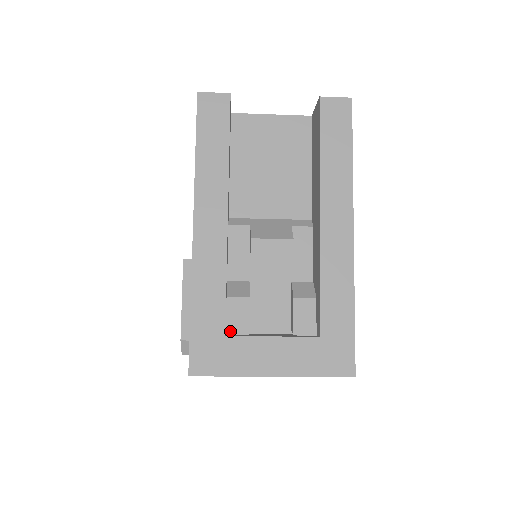
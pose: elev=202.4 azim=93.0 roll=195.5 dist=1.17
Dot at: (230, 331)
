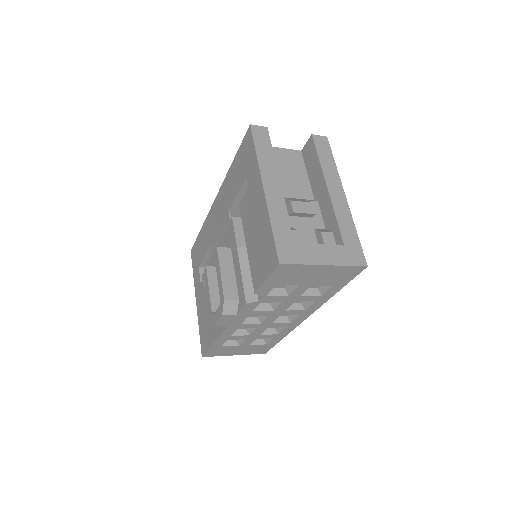
Dot at: occluded
